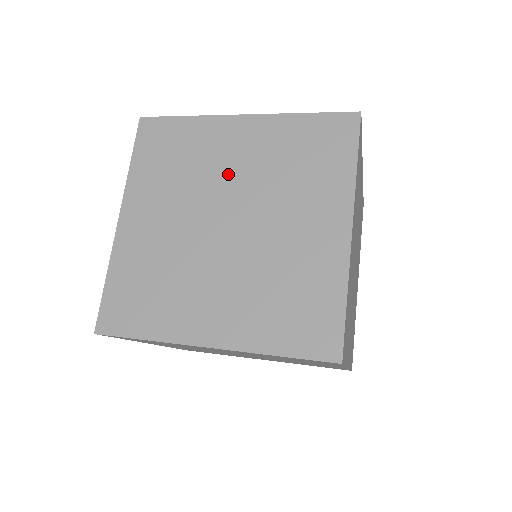
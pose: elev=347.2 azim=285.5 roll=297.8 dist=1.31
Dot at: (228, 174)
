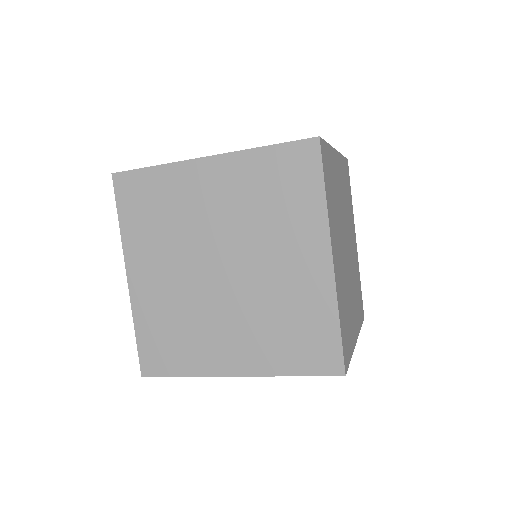
Dot at: occluded
